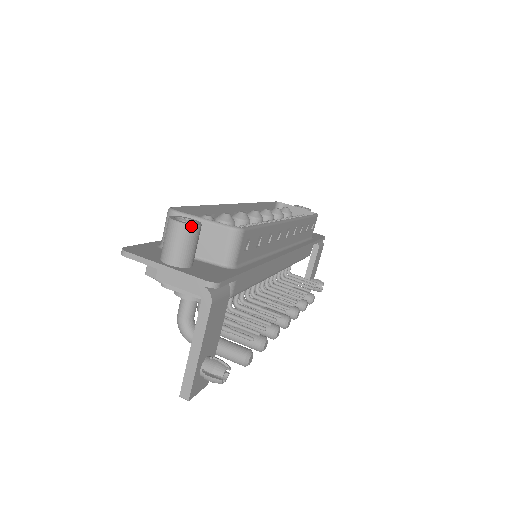
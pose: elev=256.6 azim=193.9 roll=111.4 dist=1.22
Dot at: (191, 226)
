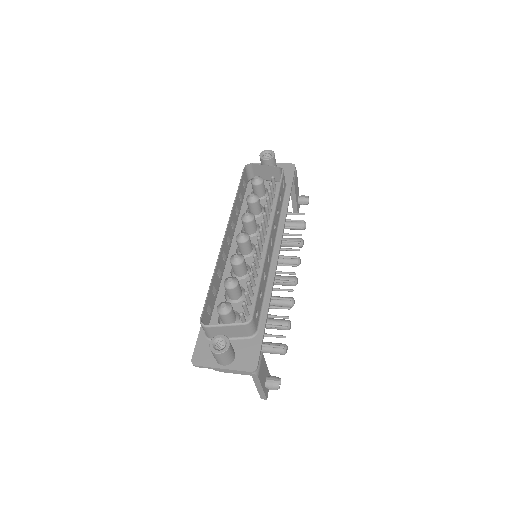
Dot at: (226, 351)
